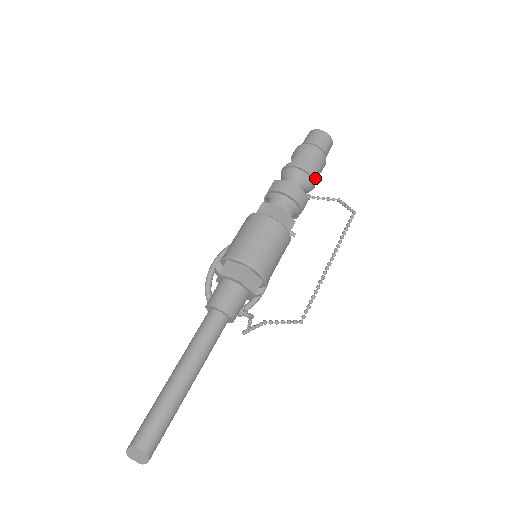
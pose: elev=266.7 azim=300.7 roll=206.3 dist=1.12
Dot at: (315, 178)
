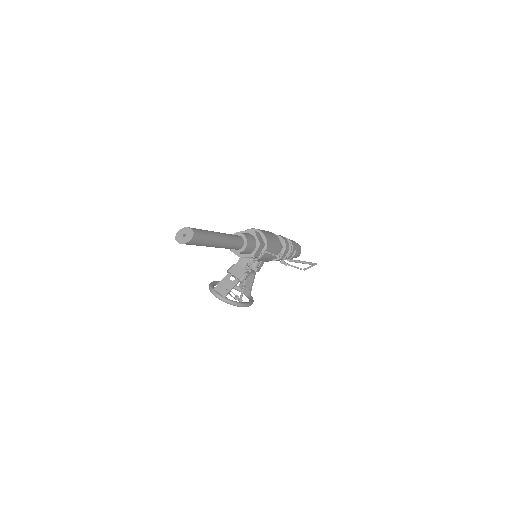
Dot at: (293, 248)
